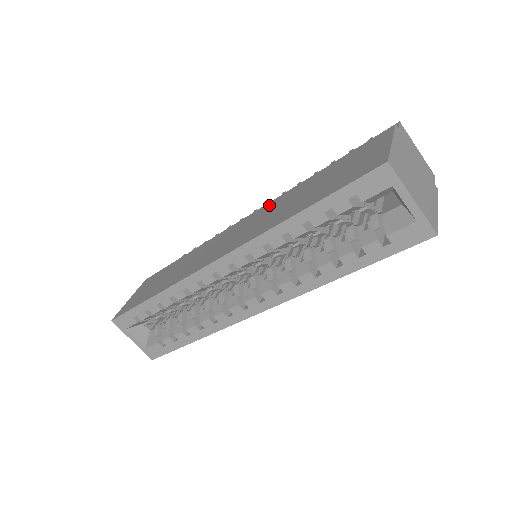
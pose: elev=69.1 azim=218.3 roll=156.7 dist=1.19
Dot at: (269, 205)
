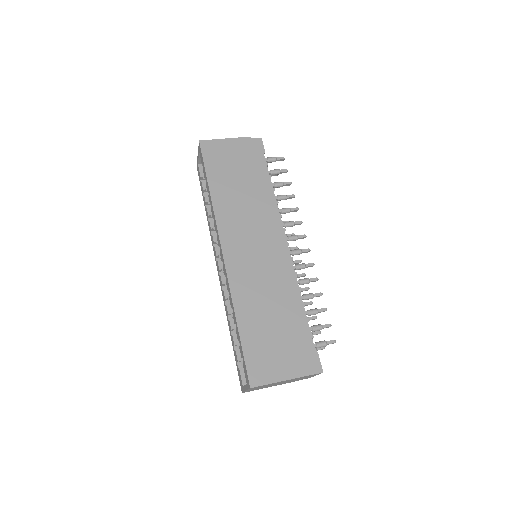
Dot at: (278, 273)
